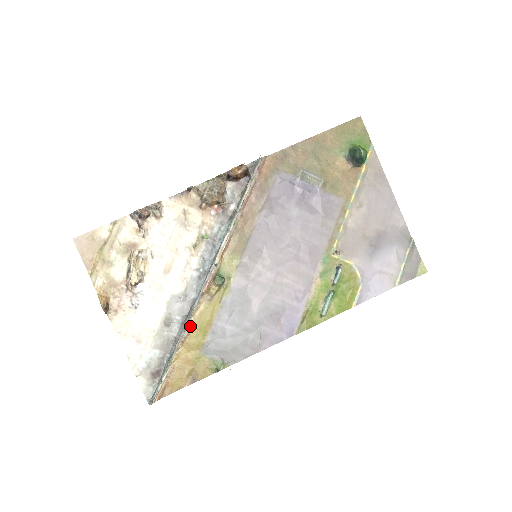
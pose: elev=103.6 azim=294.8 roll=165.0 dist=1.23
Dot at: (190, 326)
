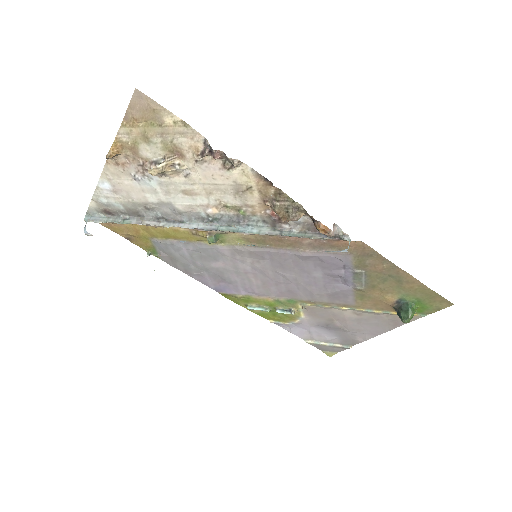
Dot at: (161, 226)
